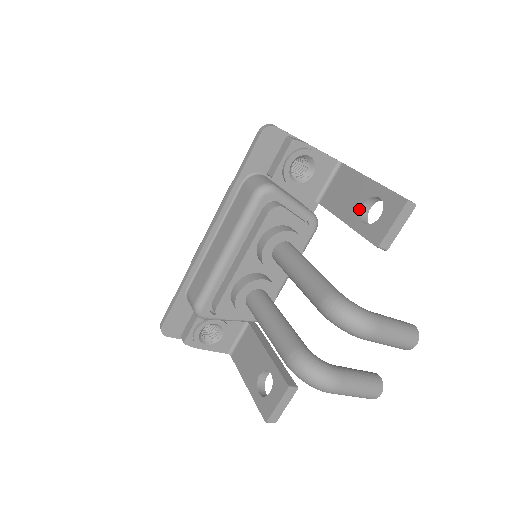
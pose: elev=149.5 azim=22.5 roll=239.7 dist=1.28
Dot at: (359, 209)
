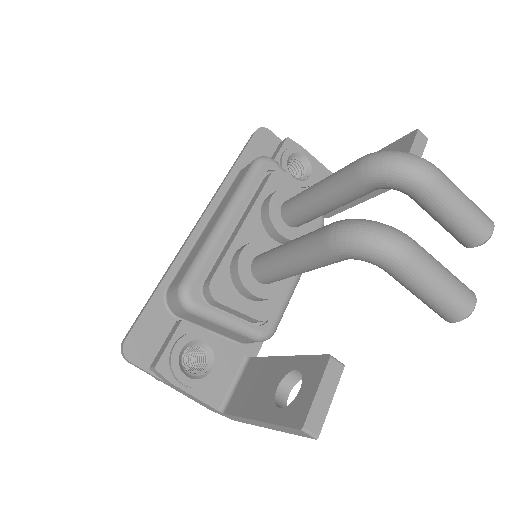
Dot at: occluded
